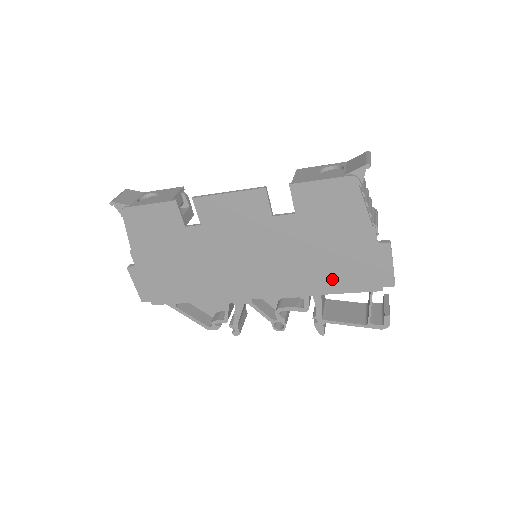
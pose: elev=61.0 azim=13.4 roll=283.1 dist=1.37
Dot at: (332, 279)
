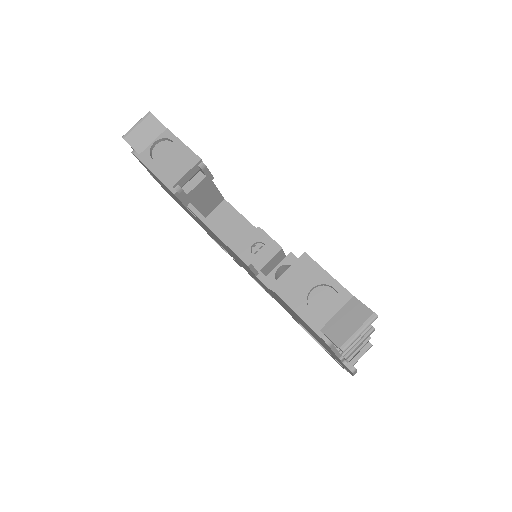
Dot at: (306, 329)
